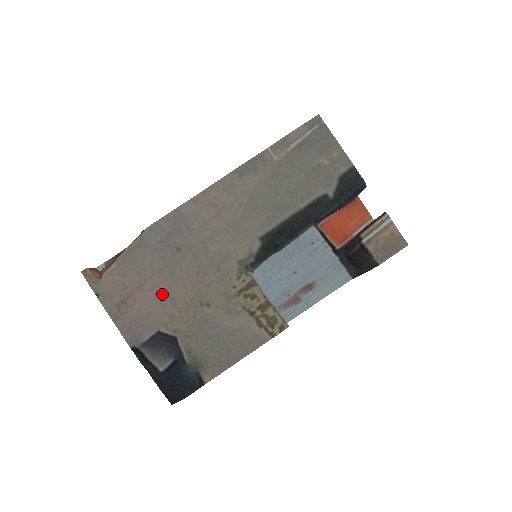
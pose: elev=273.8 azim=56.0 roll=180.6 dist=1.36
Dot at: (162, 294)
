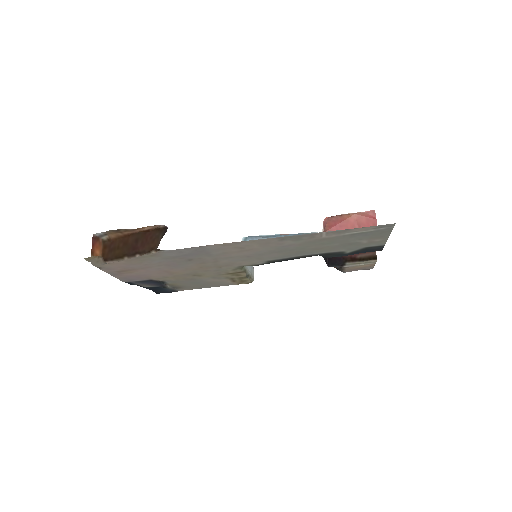
Dot at: (162, 271)
